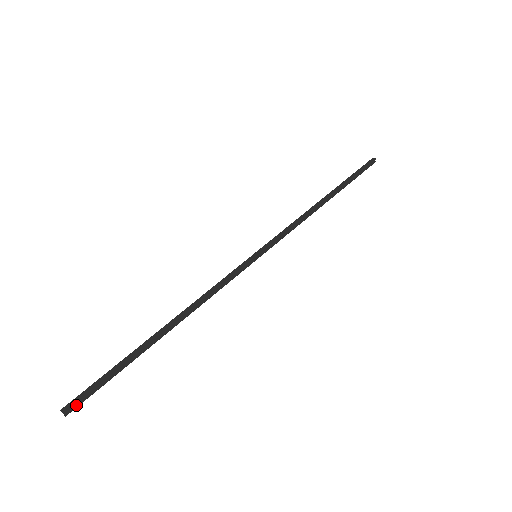
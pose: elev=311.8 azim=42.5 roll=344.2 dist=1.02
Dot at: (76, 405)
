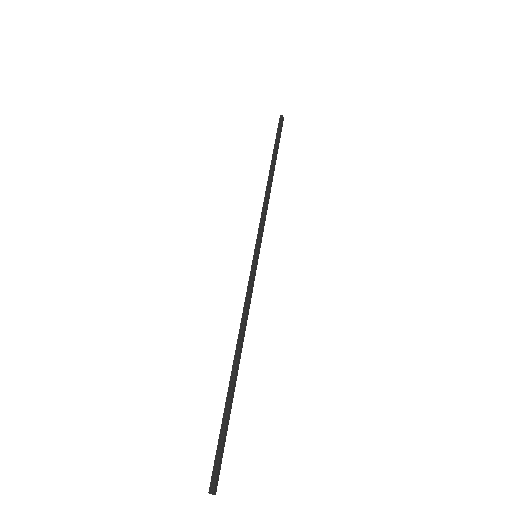
Dot at: (217, 479)
